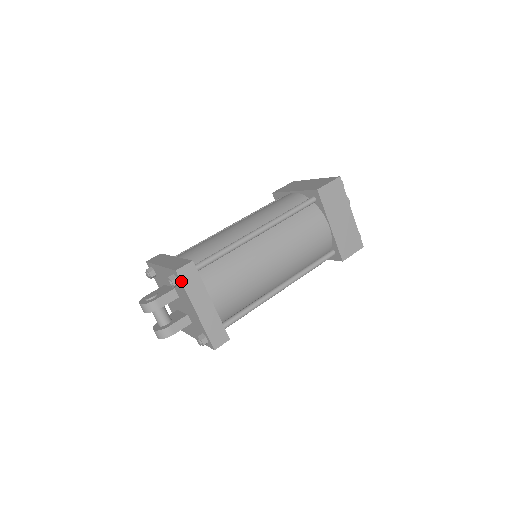
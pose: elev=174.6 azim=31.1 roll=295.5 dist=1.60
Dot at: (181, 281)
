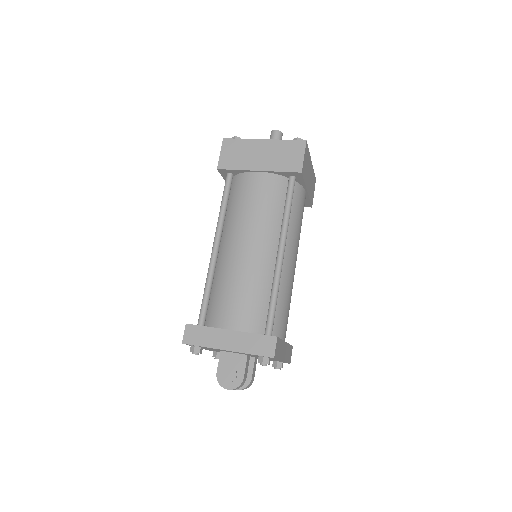
Dot at: (276, 358)
